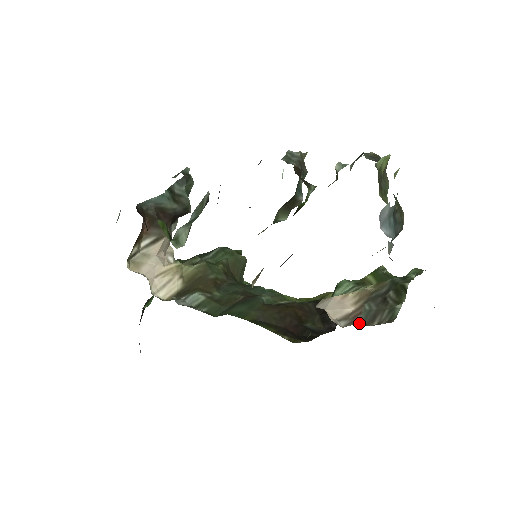
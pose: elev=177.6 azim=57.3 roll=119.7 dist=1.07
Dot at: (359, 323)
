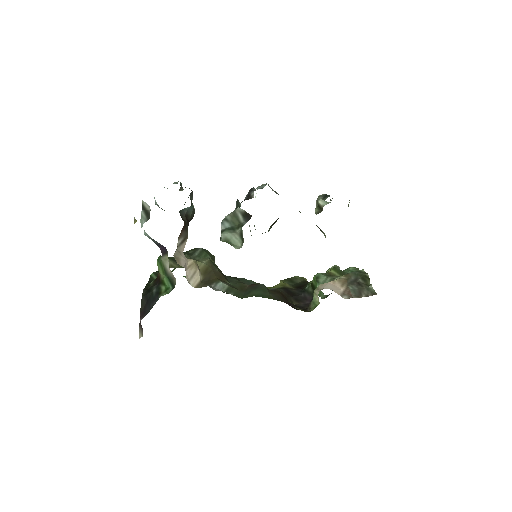
Dot at: (354, 296)
